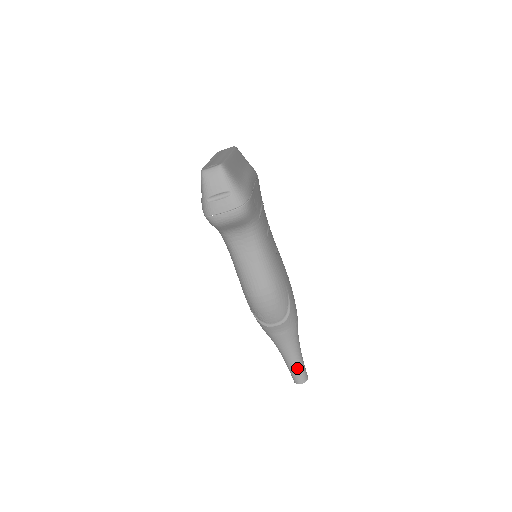
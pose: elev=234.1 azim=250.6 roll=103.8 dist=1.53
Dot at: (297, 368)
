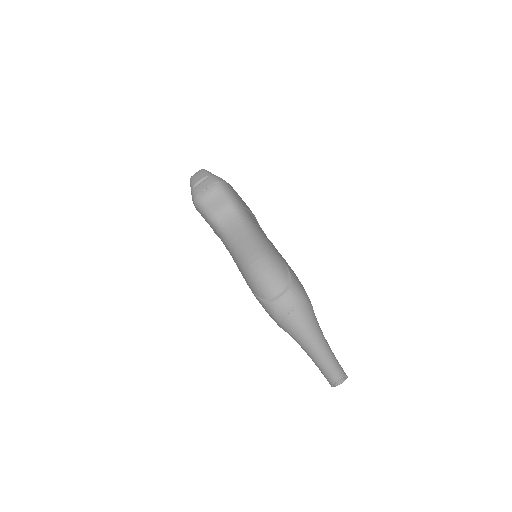
Dot at: (325, 358)
